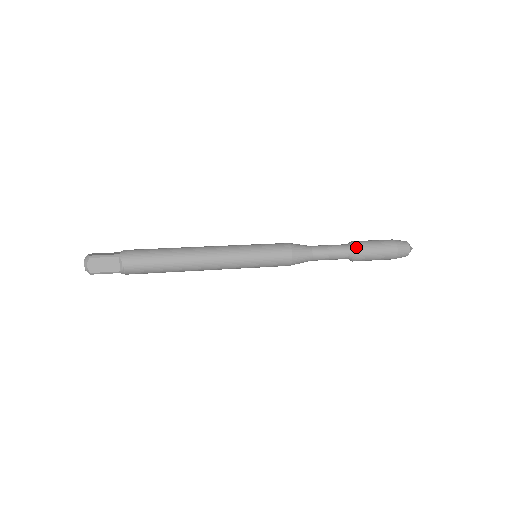
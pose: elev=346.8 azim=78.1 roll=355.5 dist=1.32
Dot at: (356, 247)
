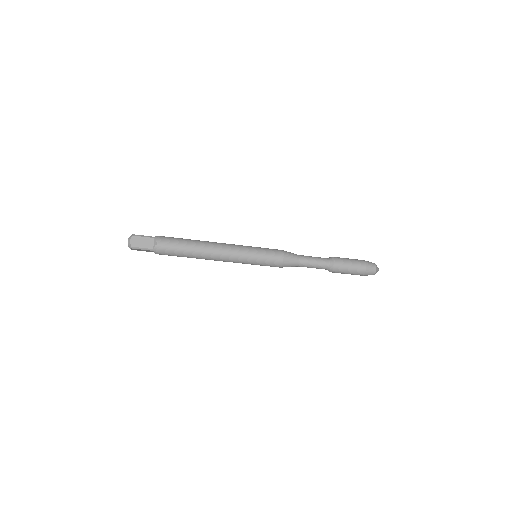
Dot at: (334, 259)
